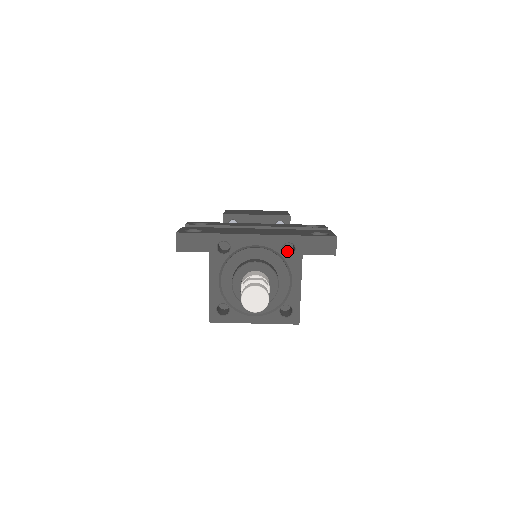
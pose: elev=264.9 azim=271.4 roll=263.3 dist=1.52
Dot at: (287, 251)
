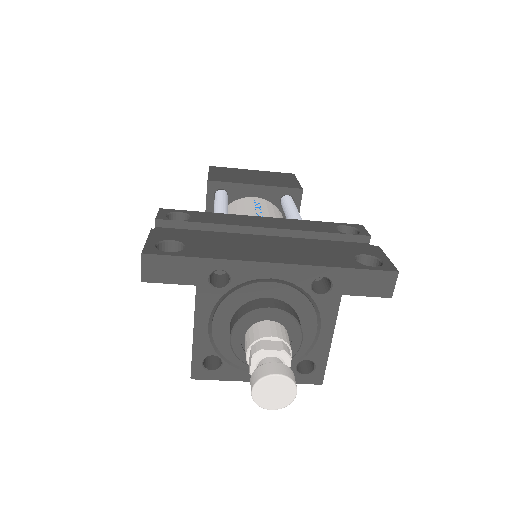
Dot at: (315, 280)
